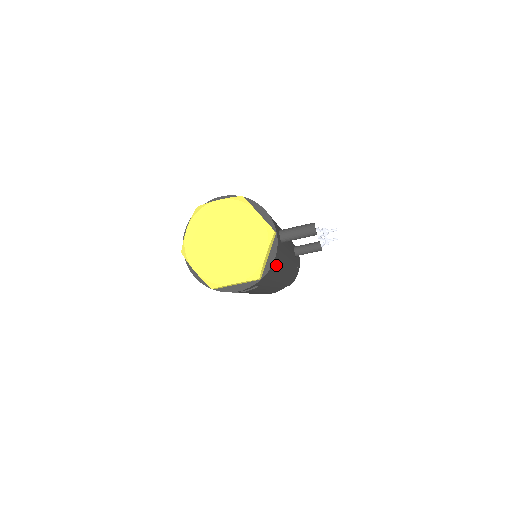
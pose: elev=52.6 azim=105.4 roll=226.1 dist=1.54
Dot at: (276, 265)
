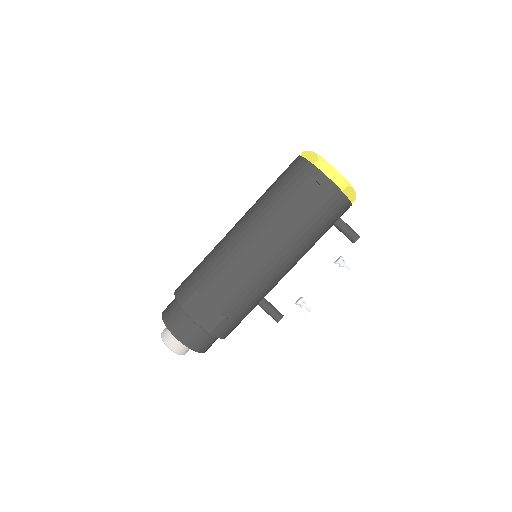
Dot at: (335, 214)
